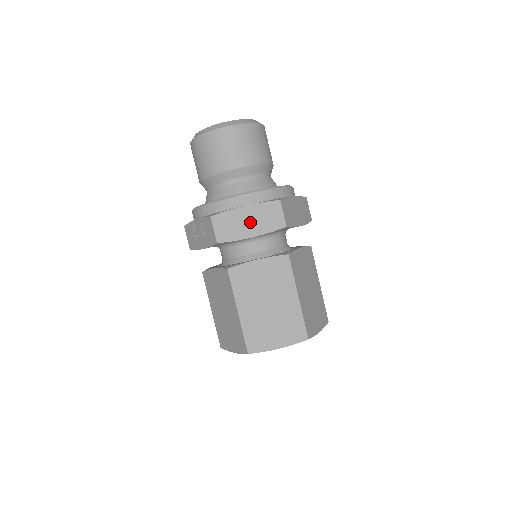
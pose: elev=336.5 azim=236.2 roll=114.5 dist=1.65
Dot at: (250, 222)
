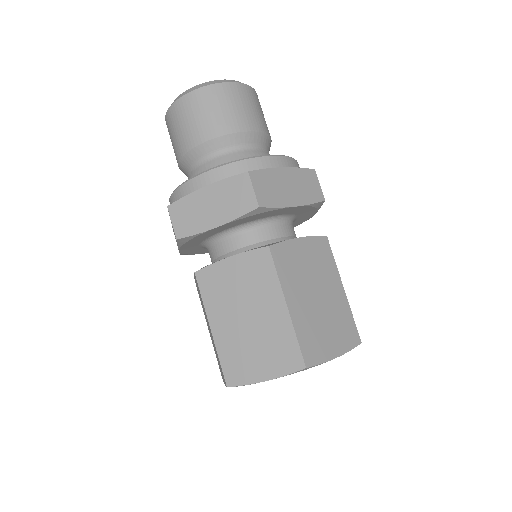
Dot at: (213, 207)
